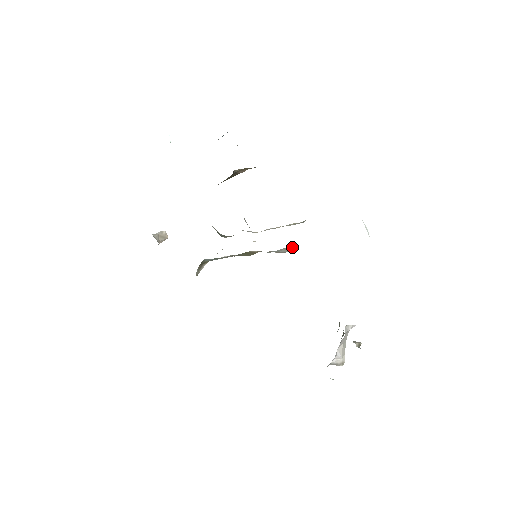
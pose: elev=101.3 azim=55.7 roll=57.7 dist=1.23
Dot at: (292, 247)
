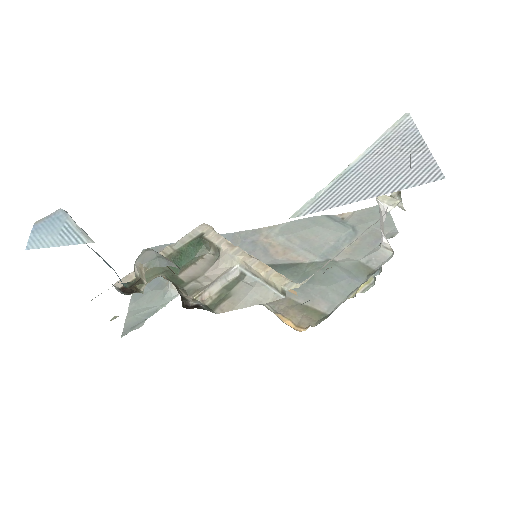
Dot at: occluded
